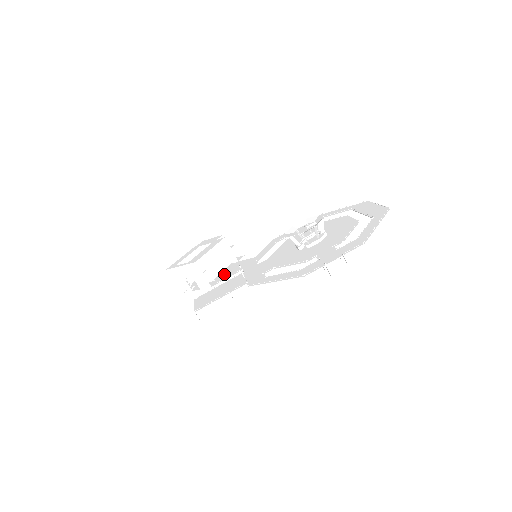
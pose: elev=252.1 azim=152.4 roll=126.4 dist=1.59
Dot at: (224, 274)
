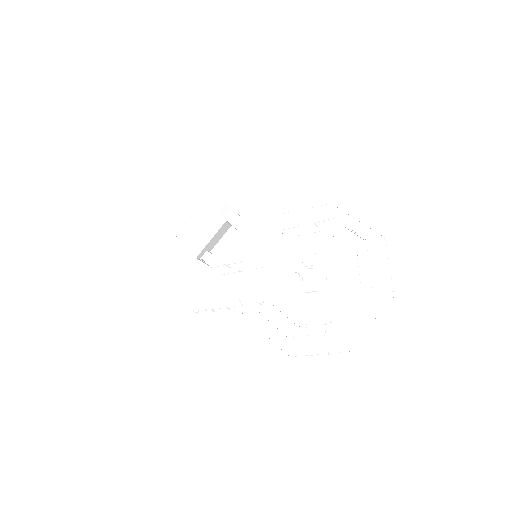
Dot at: (224, 250)
